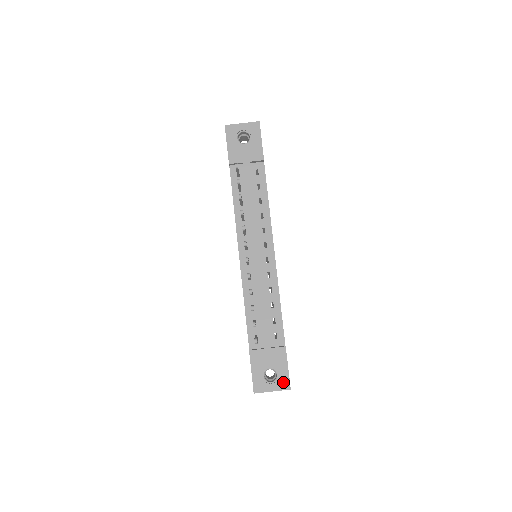
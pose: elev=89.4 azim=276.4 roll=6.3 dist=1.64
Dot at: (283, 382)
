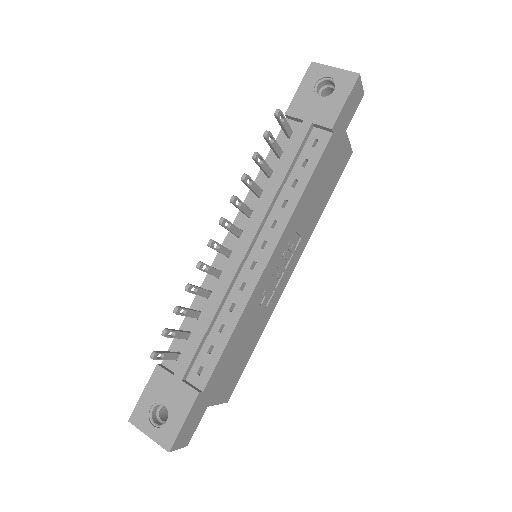
Dot at: (167, 435)
